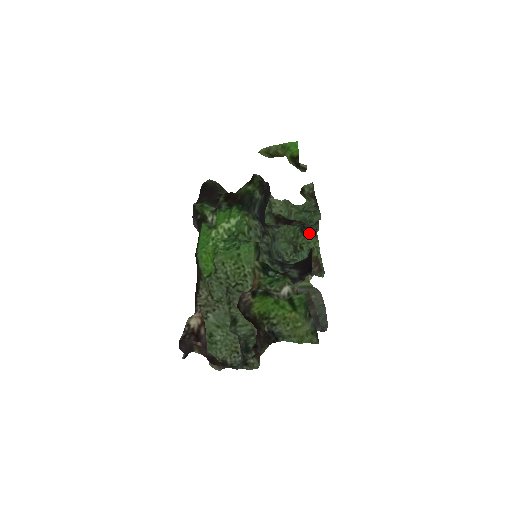
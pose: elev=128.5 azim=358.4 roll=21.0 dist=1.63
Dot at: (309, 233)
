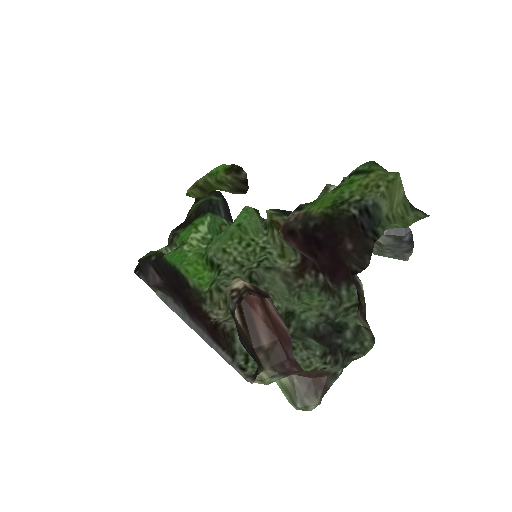
Dot at: occluded
